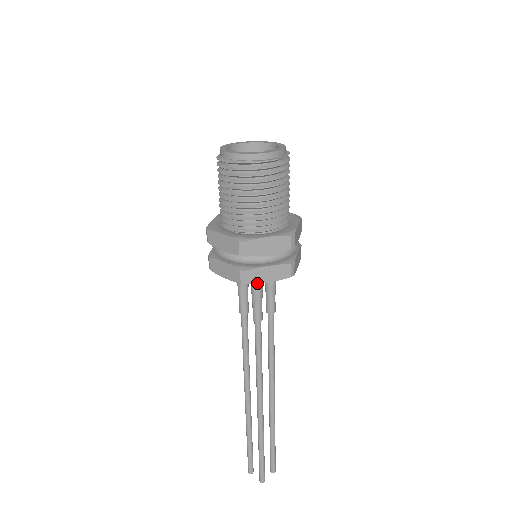
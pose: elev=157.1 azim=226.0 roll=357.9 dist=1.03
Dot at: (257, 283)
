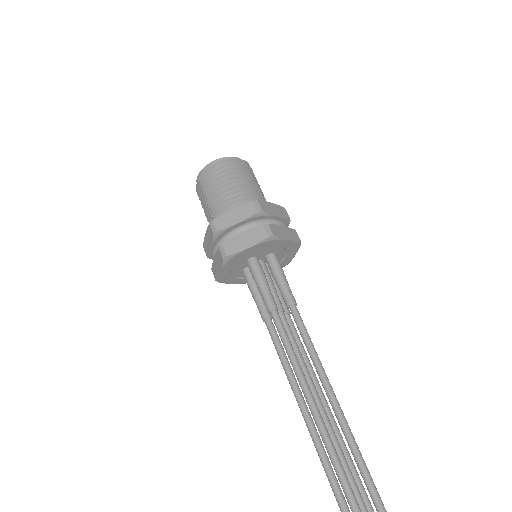
Dot at: (237, 252)
